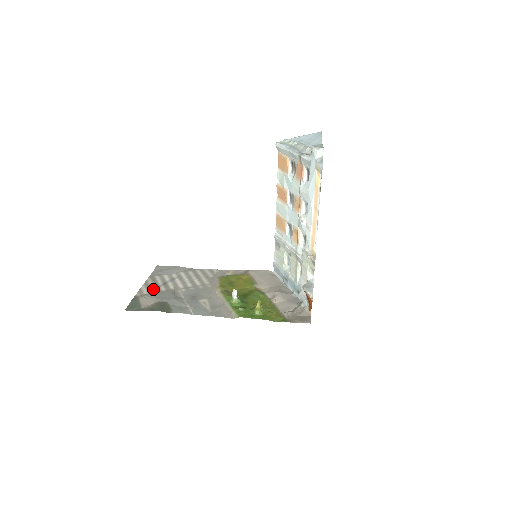
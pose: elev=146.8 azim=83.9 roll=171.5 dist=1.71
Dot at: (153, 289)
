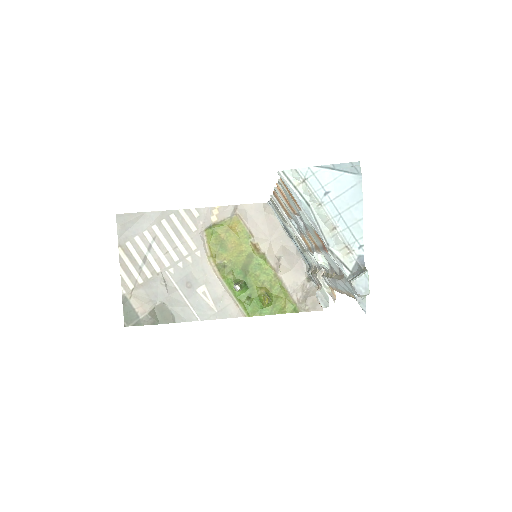
Dot at: (136, 277)
